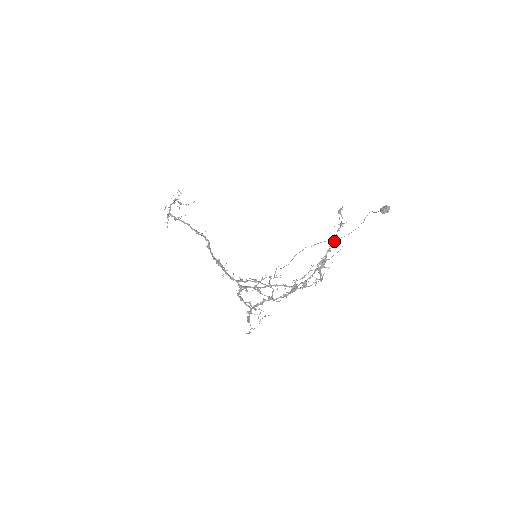
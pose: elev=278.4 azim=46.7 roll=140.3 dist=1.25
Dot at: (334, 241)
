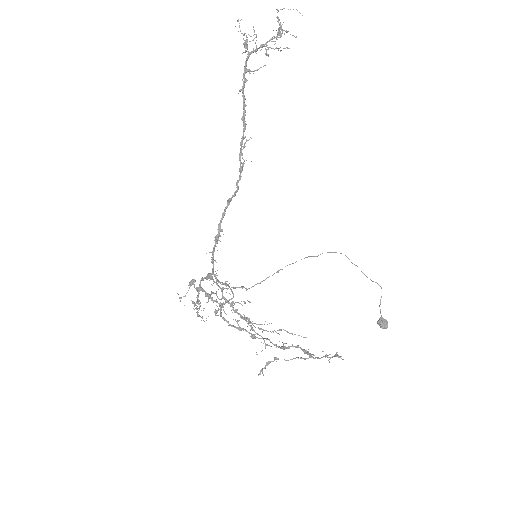
Dot at: occluded
